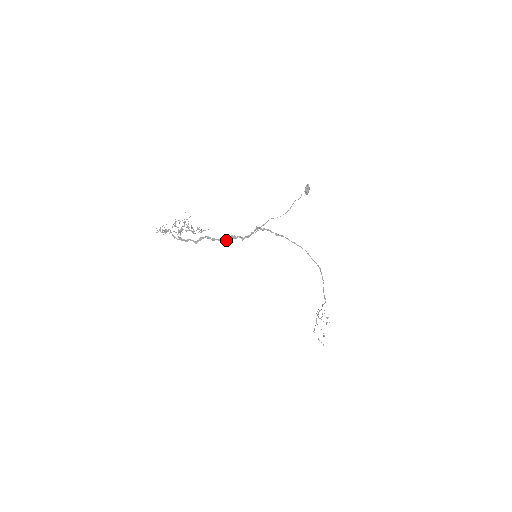
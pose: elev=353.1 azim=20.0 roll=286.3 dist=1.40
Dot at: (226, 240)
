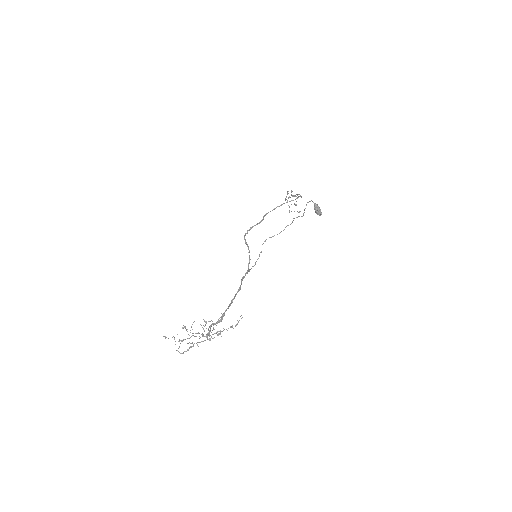
Dot at: (240, 289)
